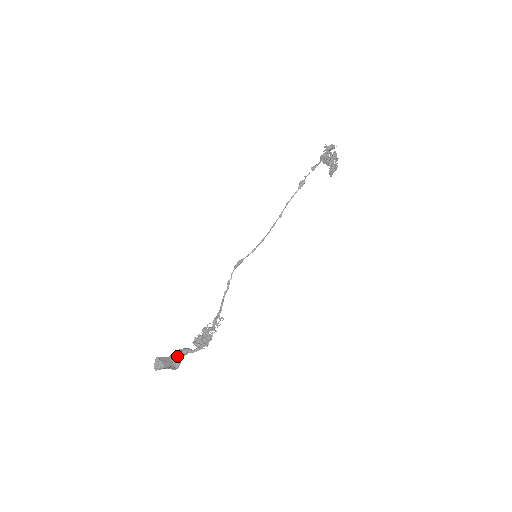
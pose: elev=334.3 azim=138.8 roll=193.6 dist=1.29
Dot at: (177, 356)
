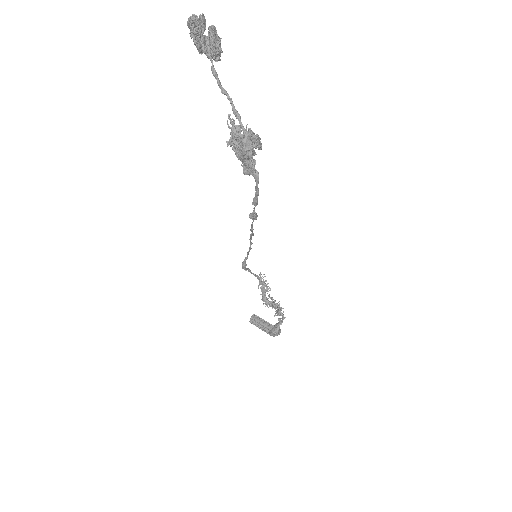
Dot at: (277, 335)
